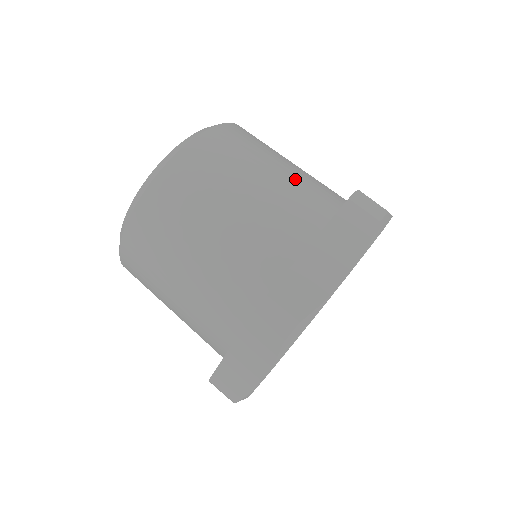
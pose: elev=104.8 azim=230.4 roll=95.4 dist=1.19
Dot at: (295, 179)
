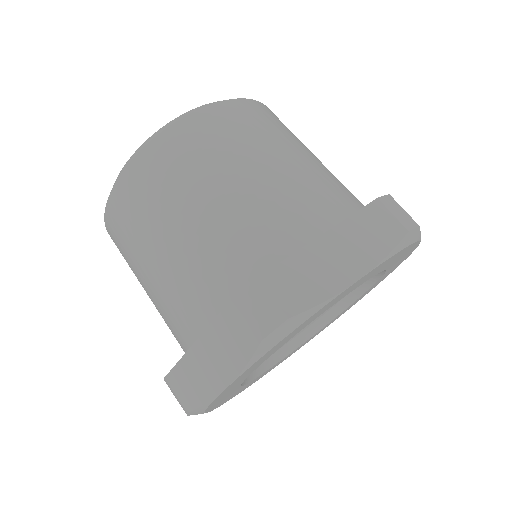
Dot at: (218, 228)
